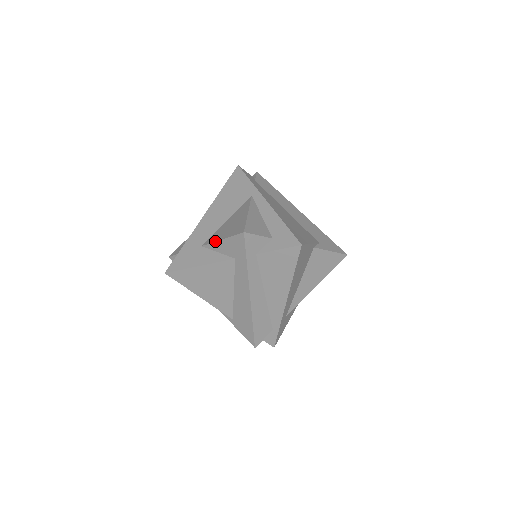
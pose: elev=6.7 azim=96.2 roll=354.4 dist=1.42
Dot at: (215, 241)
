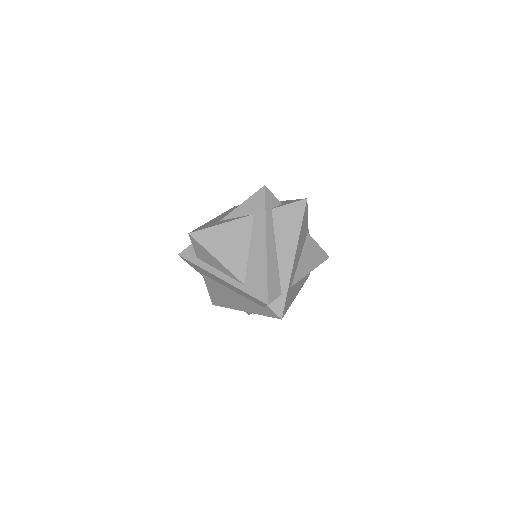
Dot at: (235, 208)
